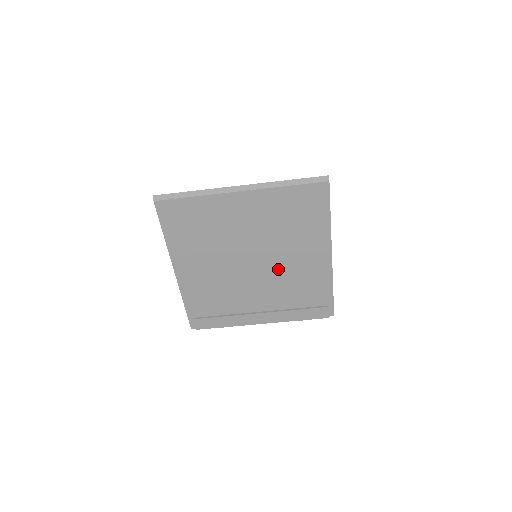
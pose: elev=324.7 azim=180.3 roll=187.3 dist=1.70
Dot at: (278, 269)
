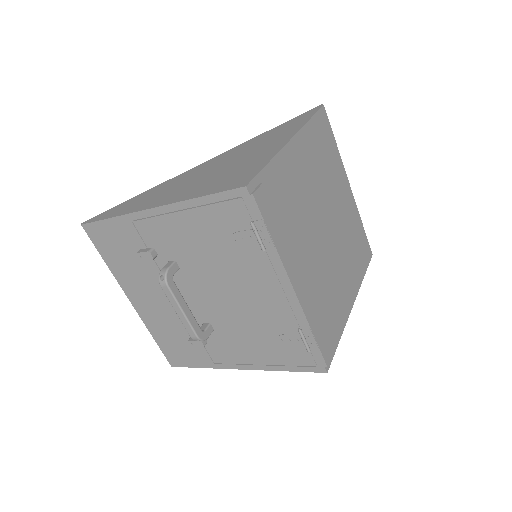
Dot at: (331, 261)
